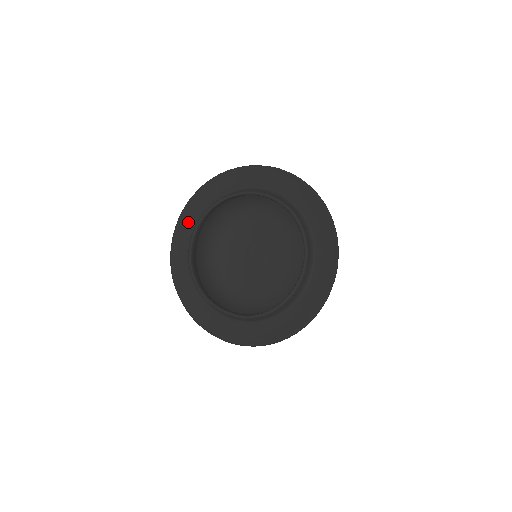
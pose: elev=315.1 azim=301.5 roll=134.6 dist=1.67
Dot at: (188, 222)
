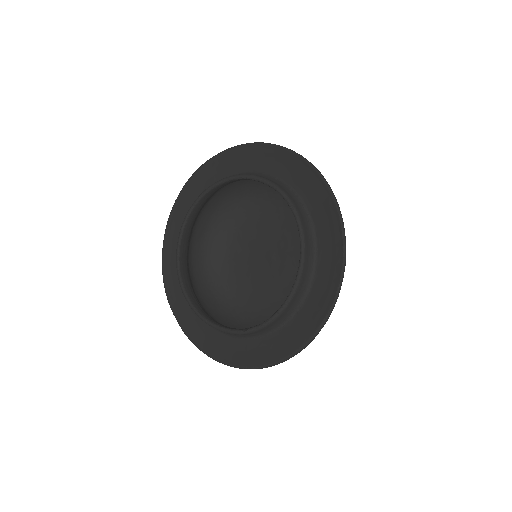
Dot at: (176, 229)
